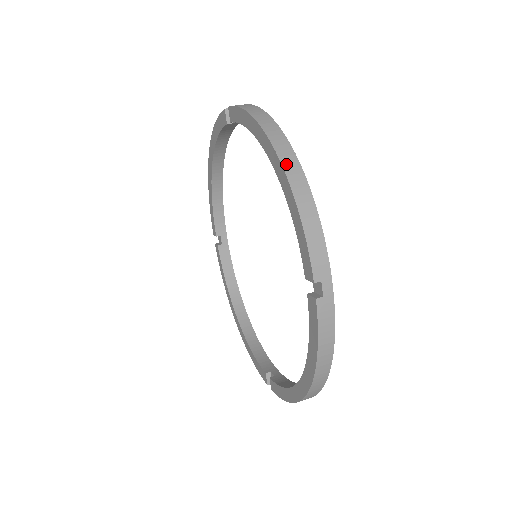
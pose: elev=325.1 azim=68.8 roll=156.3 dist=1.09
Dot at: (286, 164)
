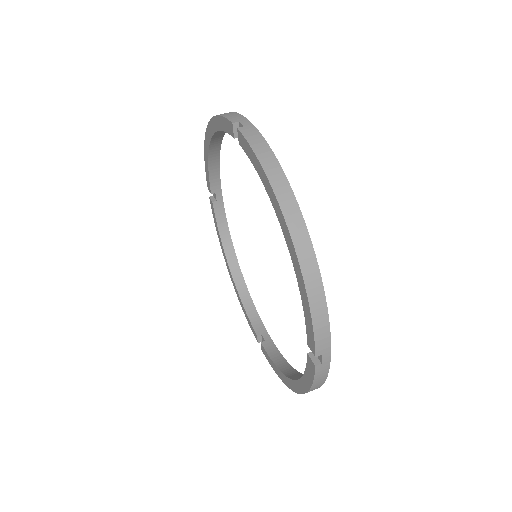
Dot at: (301, 255)
